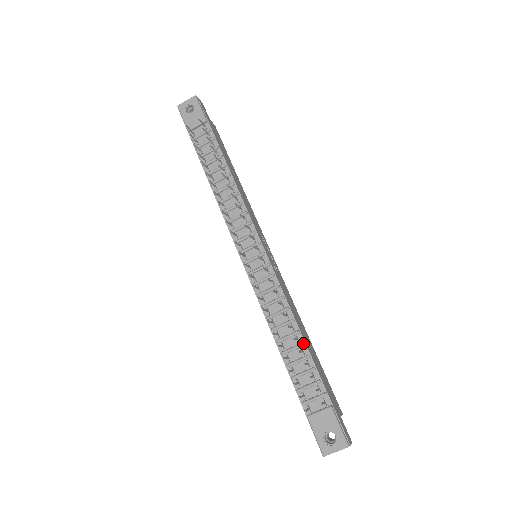
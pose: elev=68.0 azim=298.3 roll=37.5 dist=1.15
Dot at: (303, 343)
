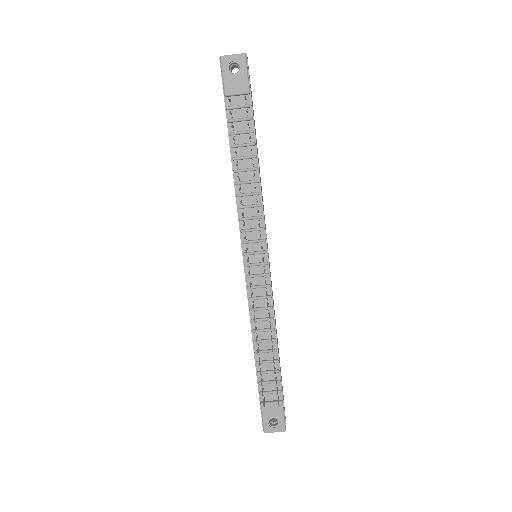
Dot at: (276, 350)
